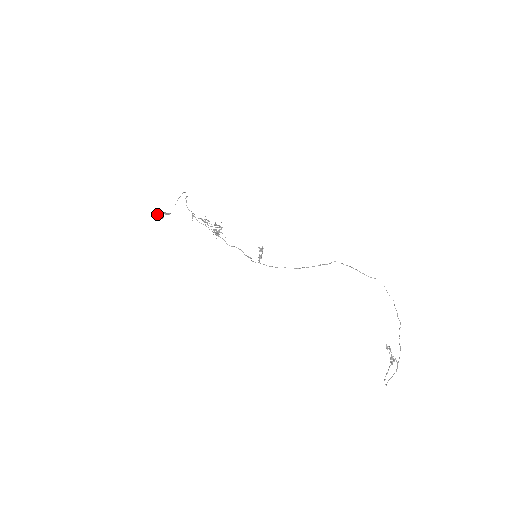
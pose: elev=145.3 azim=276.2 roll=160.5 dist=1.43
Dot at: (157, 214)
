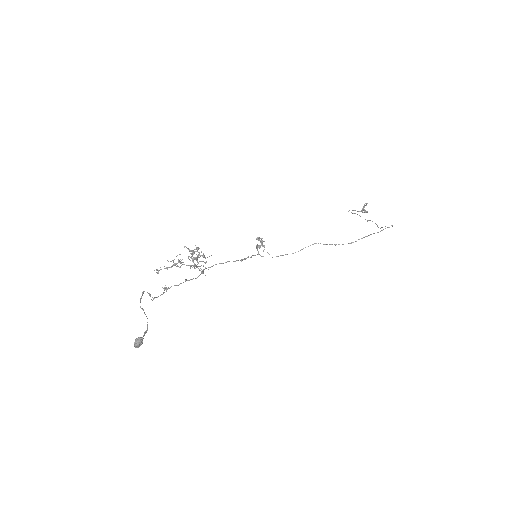
Dot at: occluded
